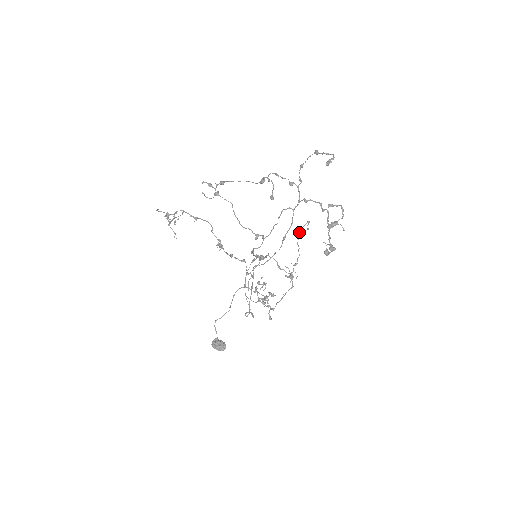
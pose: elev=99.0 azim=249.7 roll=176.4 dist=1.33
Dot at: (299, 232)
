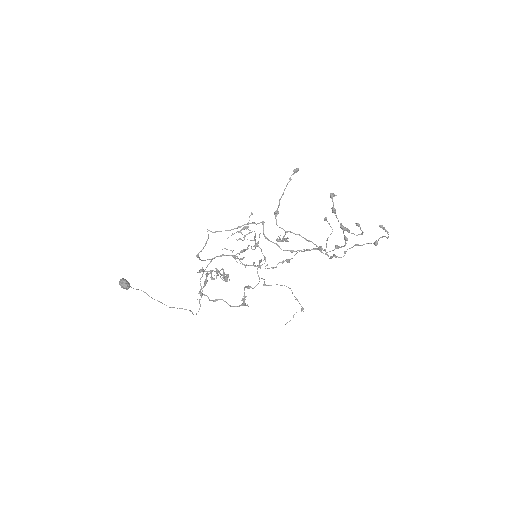
Dot at: occluded
